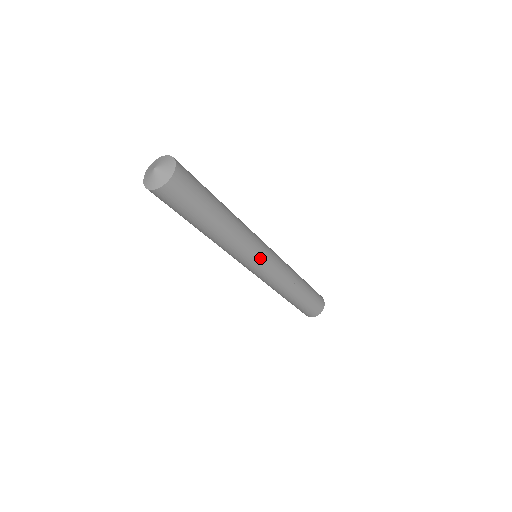
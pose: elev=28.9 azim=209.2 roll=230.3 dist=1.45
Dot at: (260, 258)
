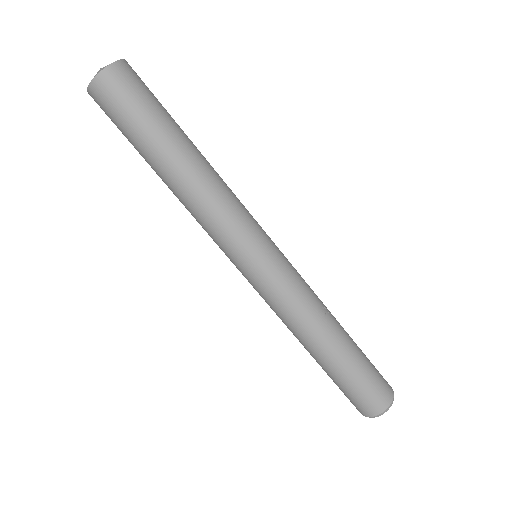
Dot at: (260, 236)
